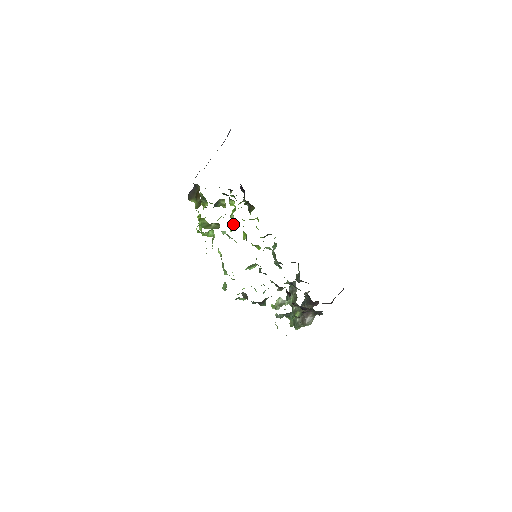
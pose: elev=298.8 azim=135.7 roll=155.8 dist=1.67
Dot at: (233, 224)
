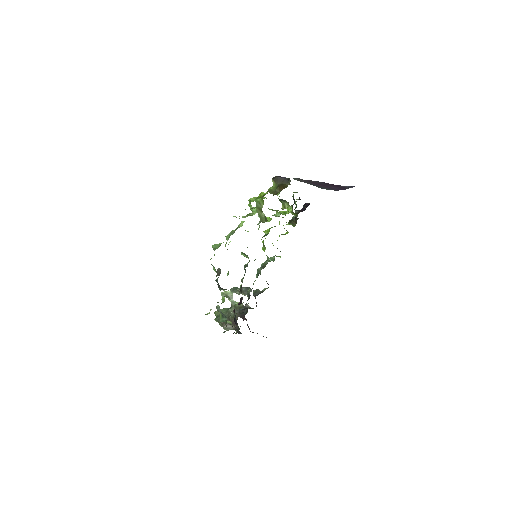
Dot at: occluded
